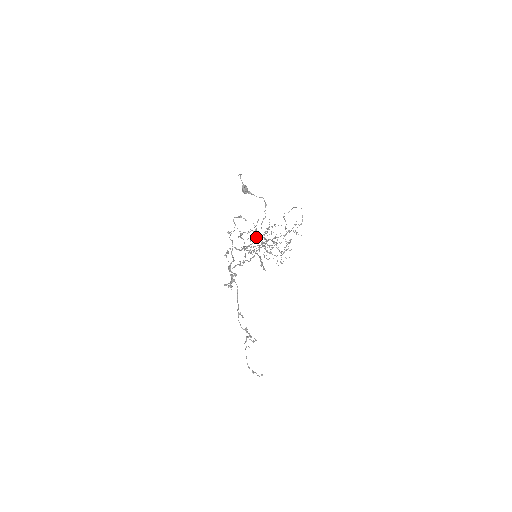
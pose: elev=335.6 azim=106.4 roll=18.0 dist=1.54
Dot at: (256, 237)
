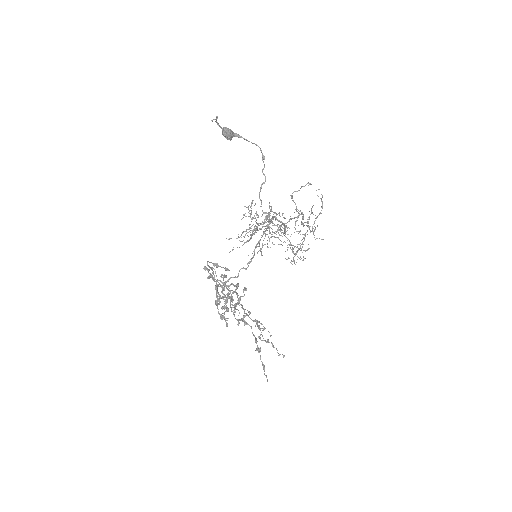
Dot at: occluded
